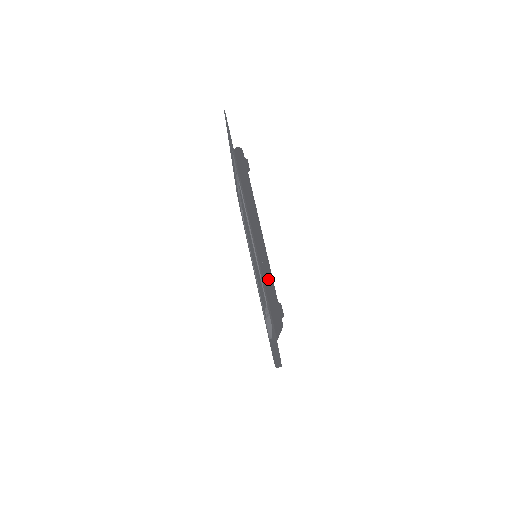
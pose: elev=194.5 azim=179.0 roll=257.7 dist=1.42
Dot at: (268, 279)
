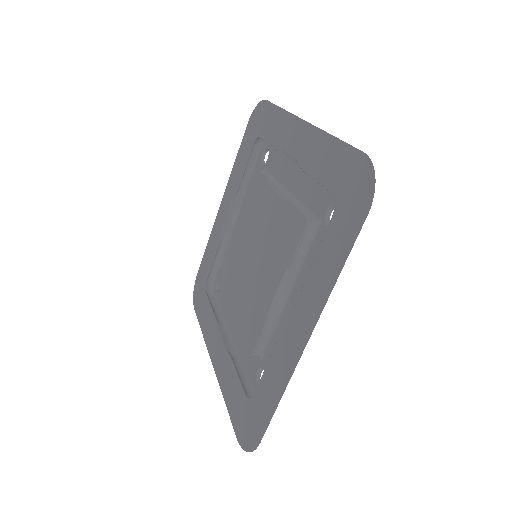
Dot at: occluded
